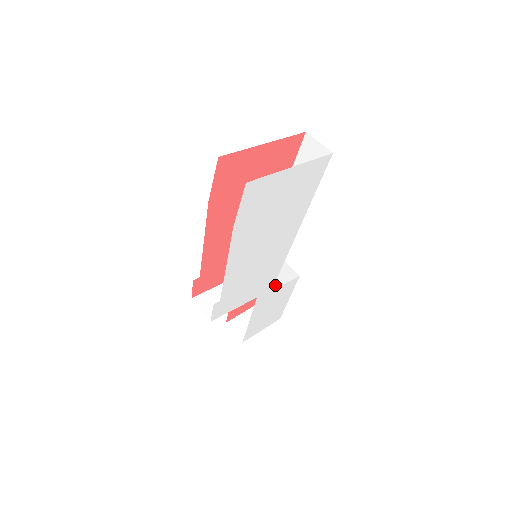
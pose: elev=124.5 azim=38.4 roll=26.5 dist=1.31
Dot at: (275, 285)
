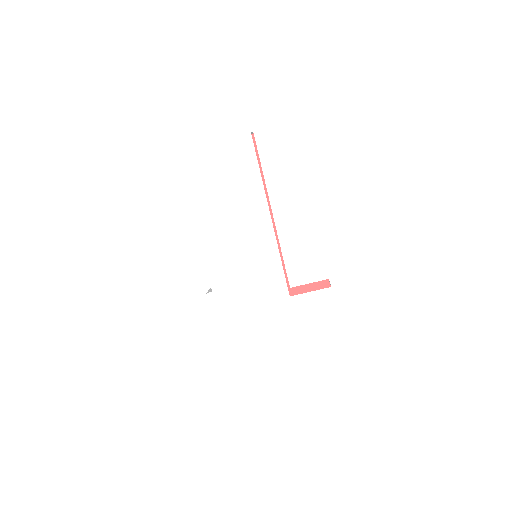
Dot at: occluded
